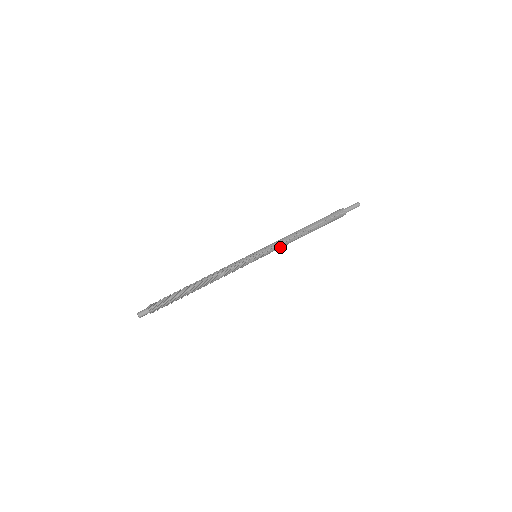
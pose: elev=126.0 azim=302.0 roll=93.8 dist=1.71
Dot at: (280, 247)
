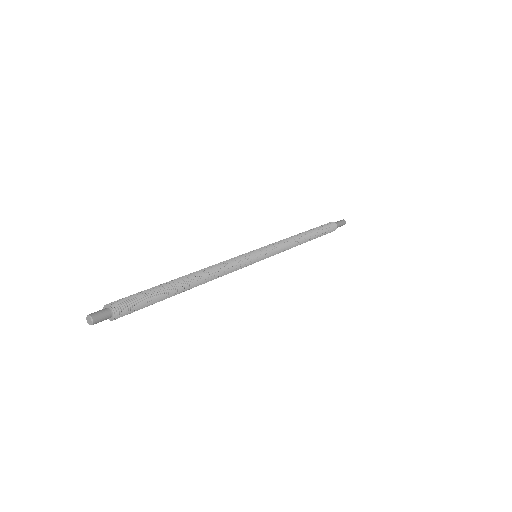
Dot at: (282, 248)
